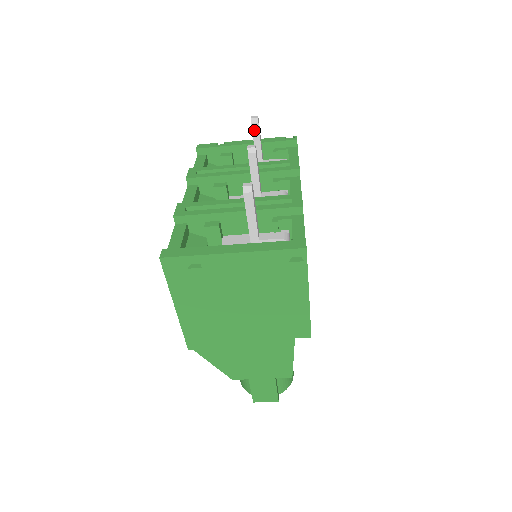
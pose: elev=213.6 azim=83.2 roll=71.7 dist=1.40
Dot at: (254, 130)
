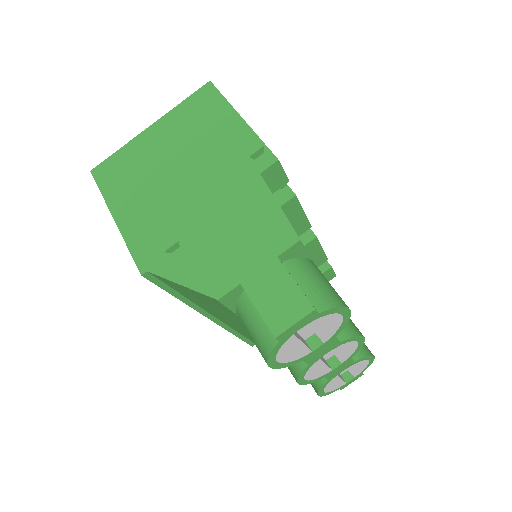
Dot at: occluded
